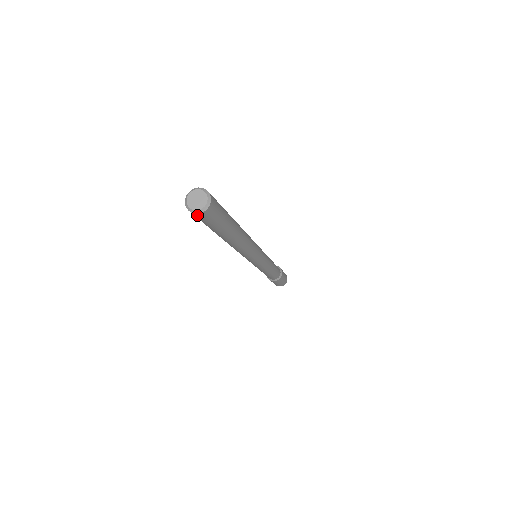
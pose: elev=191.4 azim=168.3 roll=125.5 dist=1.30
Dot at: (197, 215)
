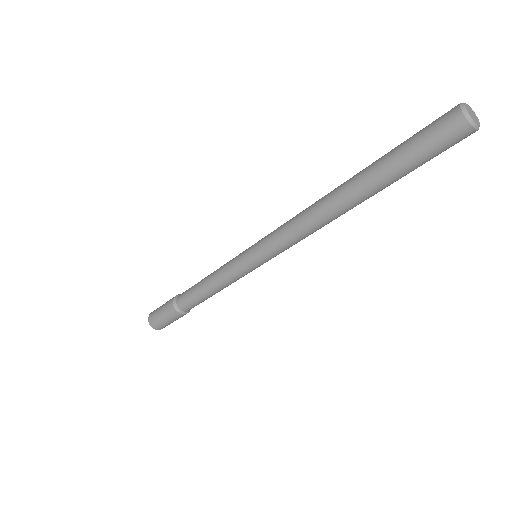
Dot at: (469, 134)
